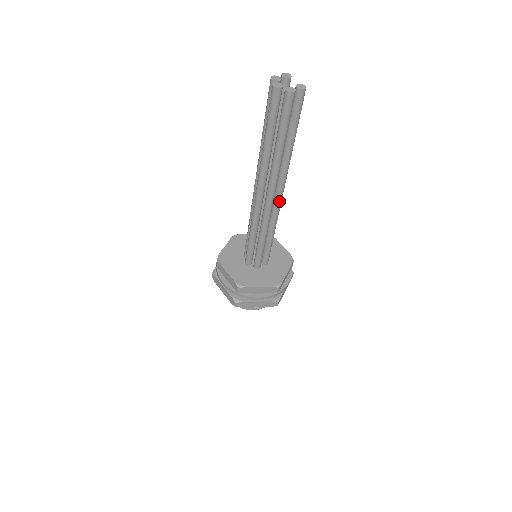
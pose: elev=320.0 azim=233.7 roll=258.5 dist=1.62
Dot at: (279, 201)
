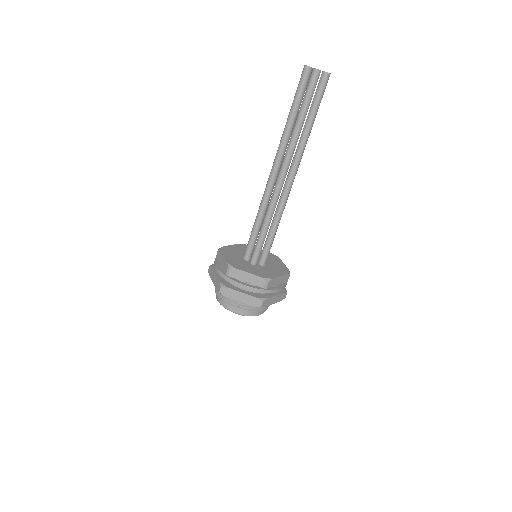
Dot at: occluded
